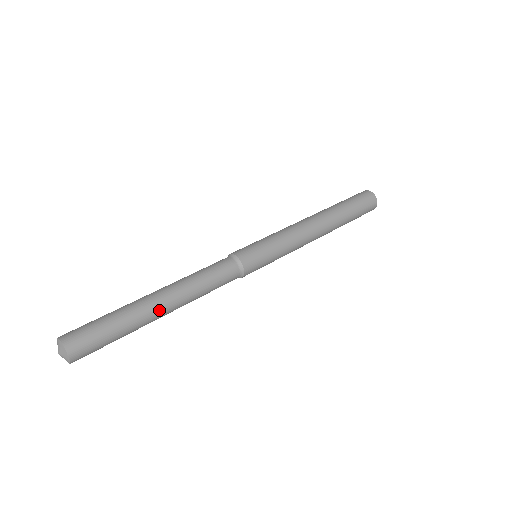
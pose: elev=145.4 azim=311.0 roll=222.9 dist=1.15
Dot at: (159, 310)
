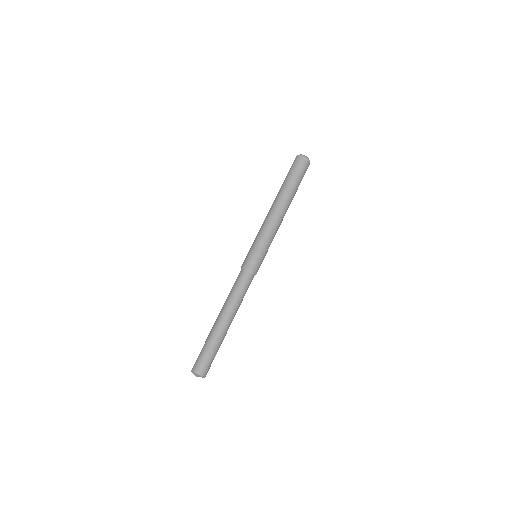
Dot at: (227, 327)
